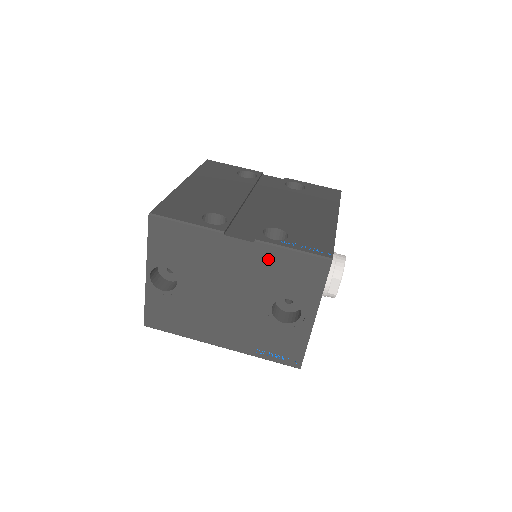
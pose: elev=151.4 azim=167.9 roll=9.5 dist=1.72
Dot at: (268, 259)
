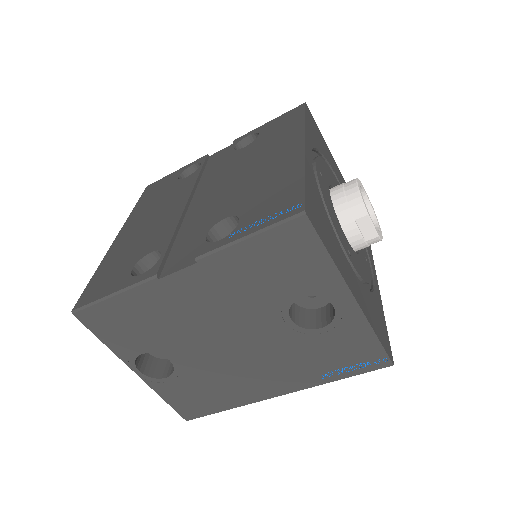
Dot at: (231, 270)
